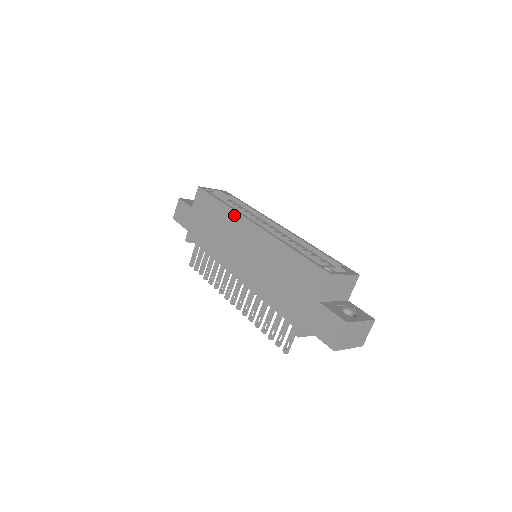
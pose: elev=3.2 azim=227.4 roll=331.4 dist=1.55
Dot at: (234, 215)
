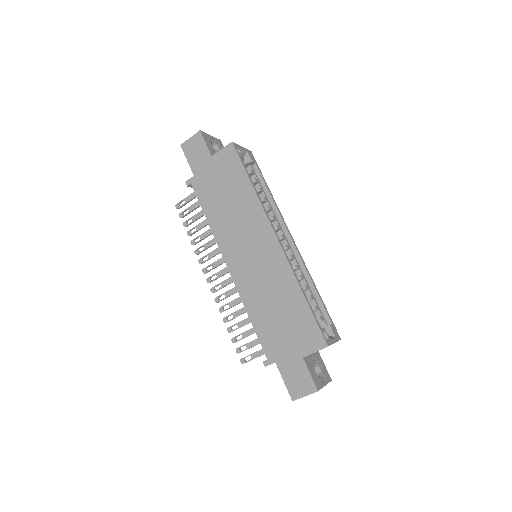
Dot at: (260, 211)
